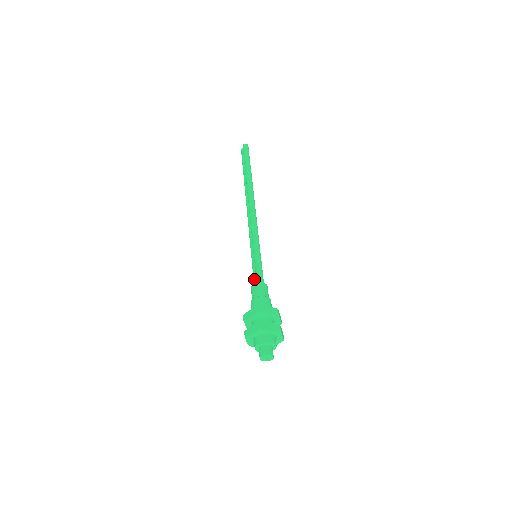
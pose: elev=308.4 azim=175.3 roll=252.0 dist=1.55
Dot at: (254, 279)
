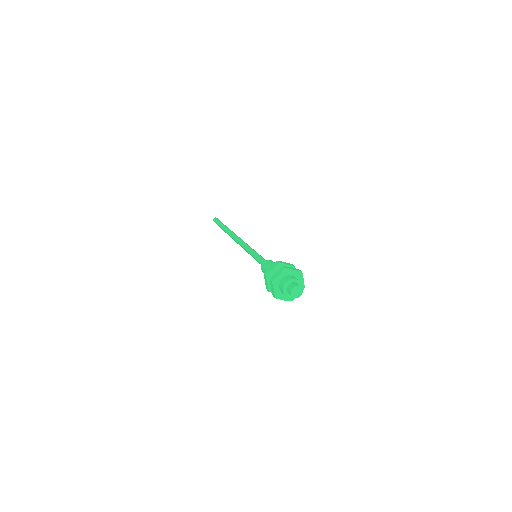
Dot at: occluded
